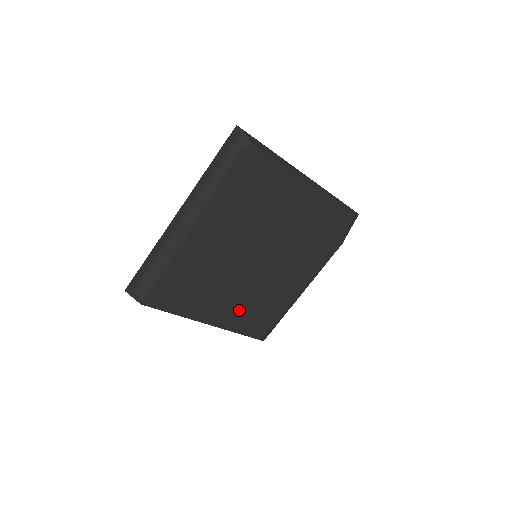
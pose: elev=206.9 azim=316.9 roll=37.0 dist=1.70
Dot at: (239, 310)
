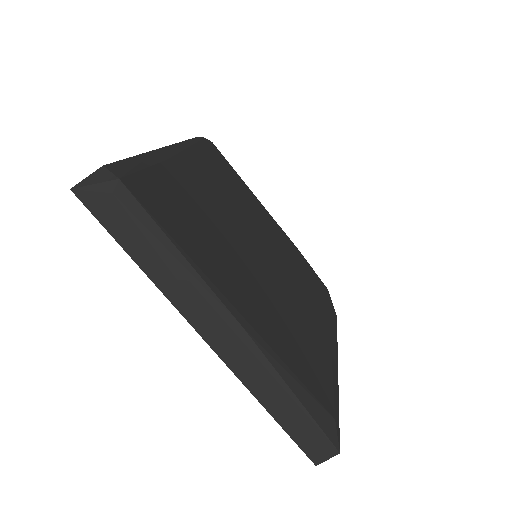
Dot at: (271, 324)
